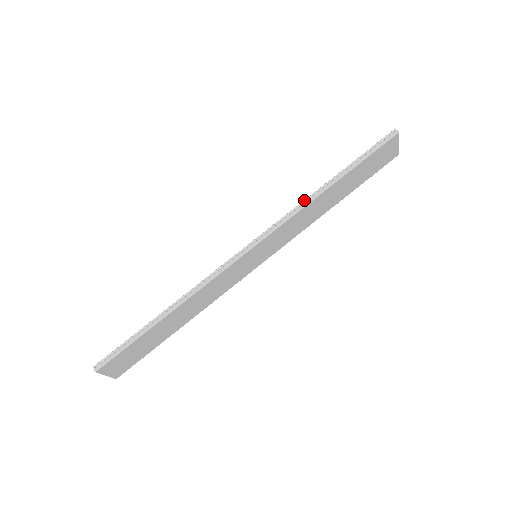
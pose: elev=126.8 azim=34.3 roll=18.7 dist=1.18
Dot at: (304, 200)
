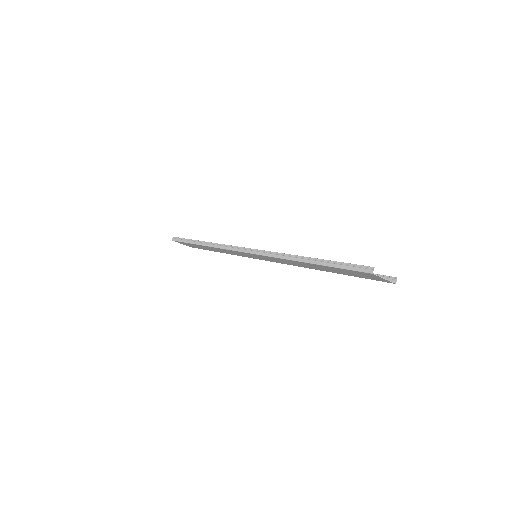
Dot at: occluded
